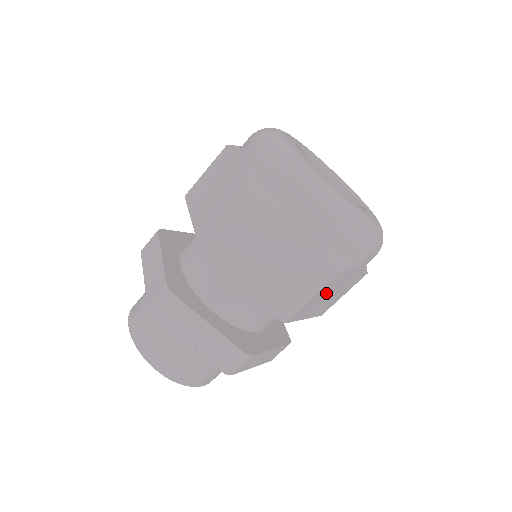
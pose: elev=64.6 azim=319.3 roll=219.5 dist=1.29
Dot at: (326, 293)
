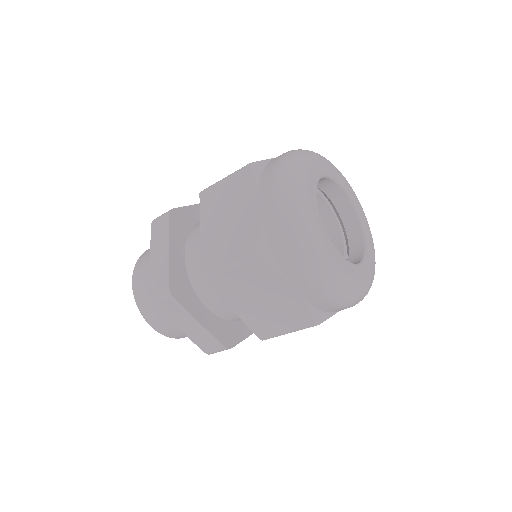
Dot at: occluded
